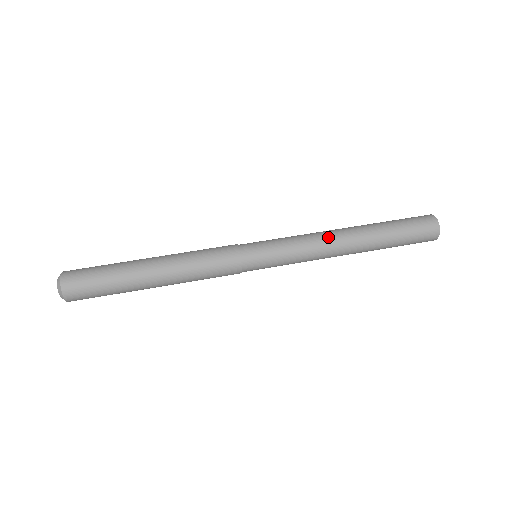
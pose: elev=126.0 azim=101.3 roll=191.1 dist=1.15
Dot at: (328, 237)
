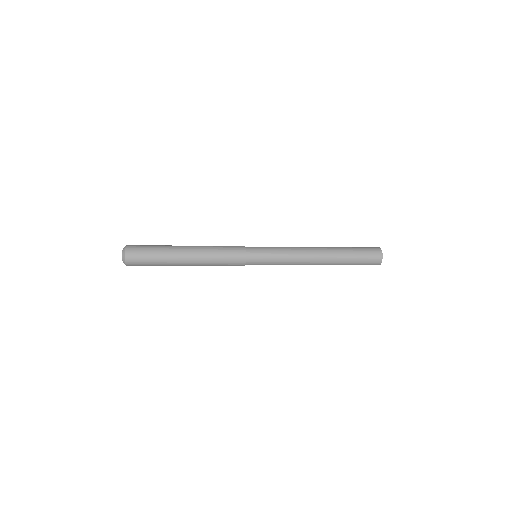
Dot at: (306, 251)
